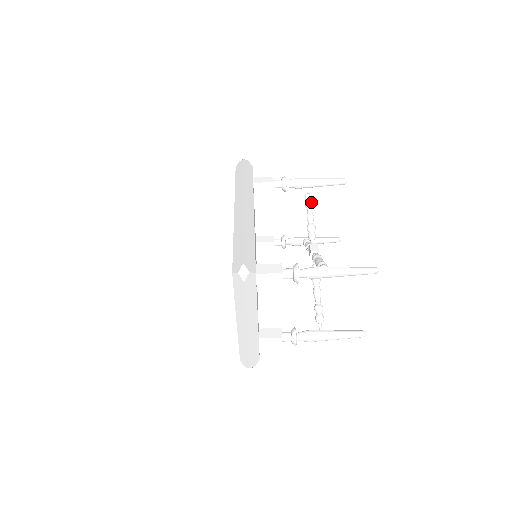
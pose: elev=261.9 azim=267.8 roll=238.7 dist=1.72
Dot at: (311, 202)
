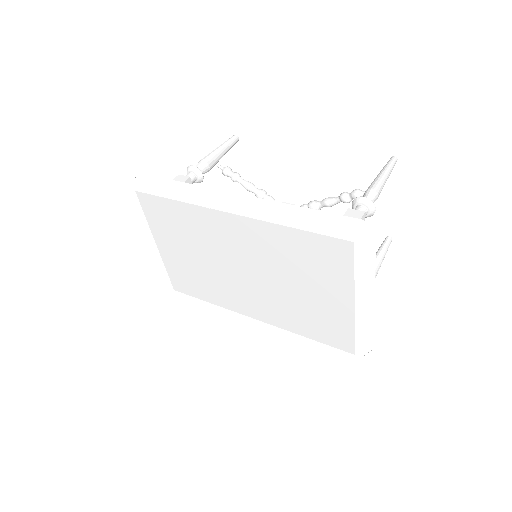
Dot at: occluded
